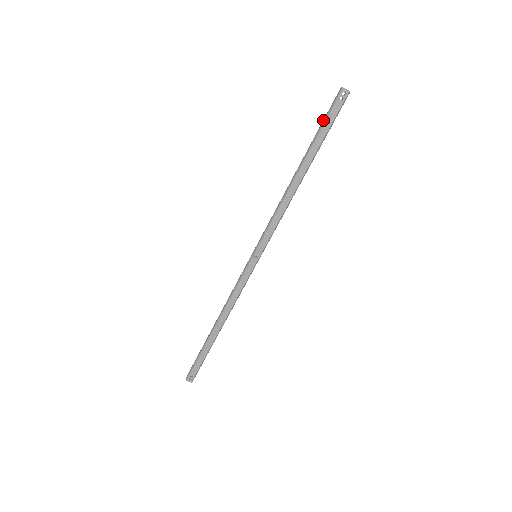
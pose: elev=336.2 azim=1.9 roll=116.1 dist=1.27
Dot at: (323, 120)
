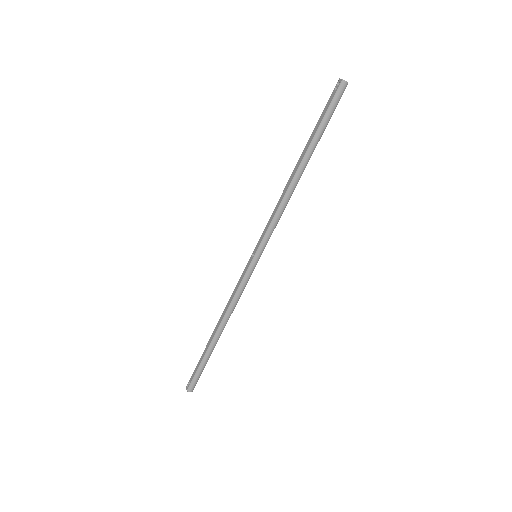
Dot at: occluded
